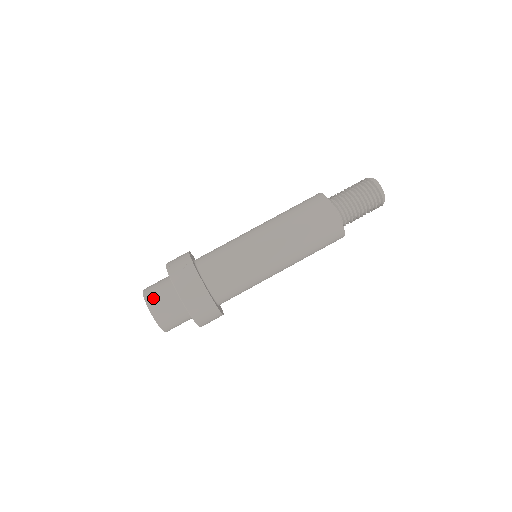
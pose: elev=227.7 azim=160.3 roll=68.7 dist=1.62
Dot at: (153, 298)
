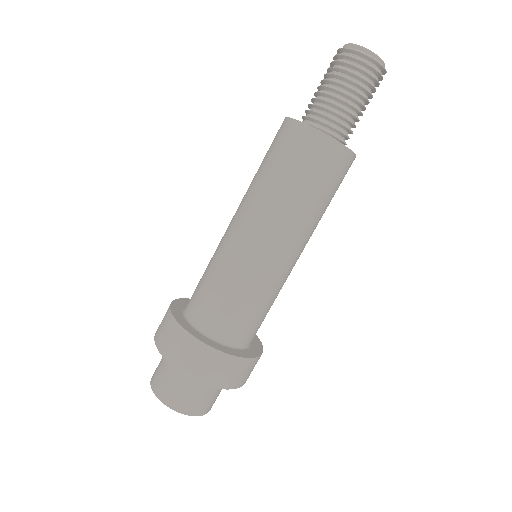
Dot at: (155, 372)
